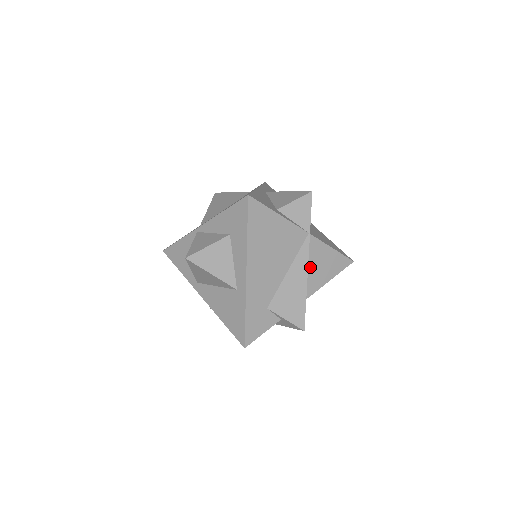
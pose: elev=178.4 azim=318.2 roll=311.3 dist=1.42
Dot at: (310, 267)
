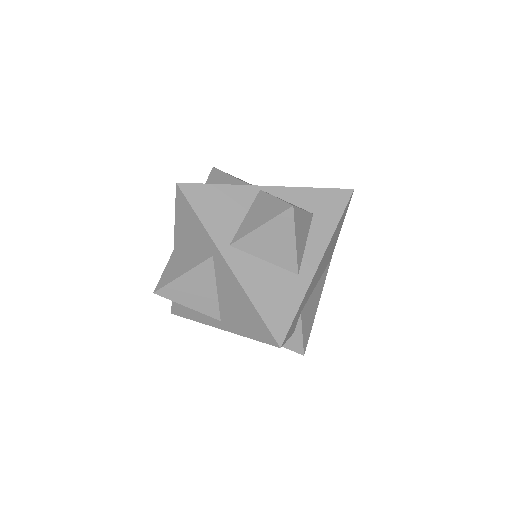
Dot at: occluded
